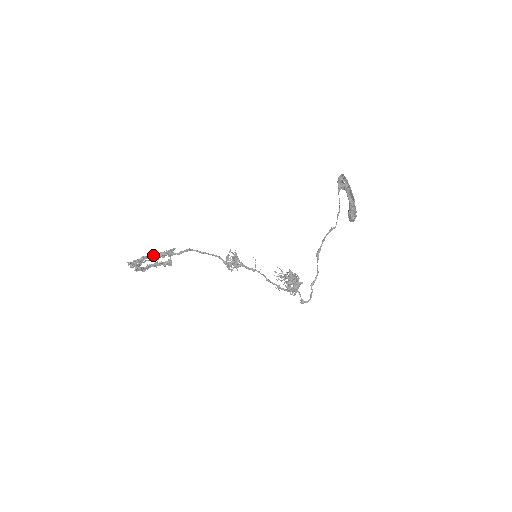
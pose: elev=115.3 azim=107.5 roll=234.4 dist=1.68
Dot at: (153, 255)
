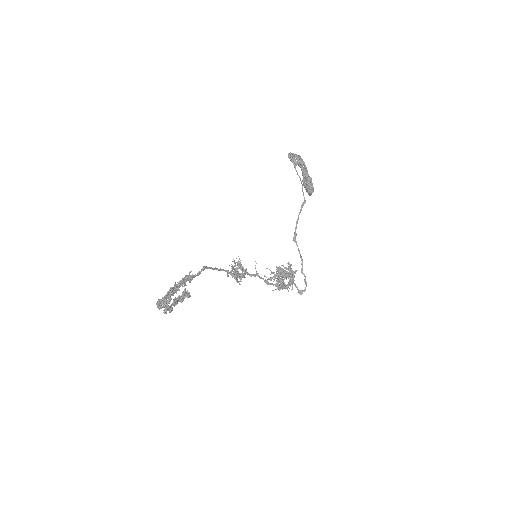
Dot at: (177, 284)
